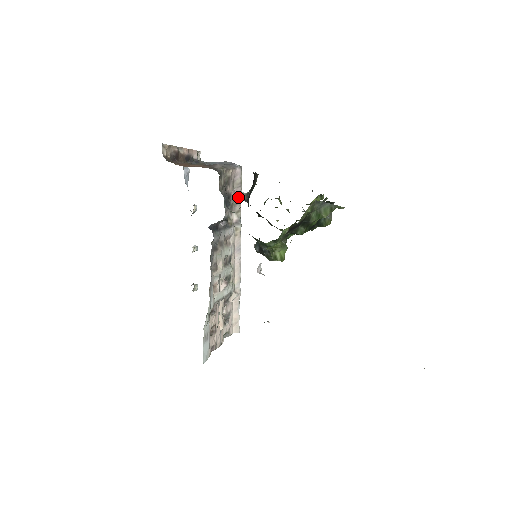
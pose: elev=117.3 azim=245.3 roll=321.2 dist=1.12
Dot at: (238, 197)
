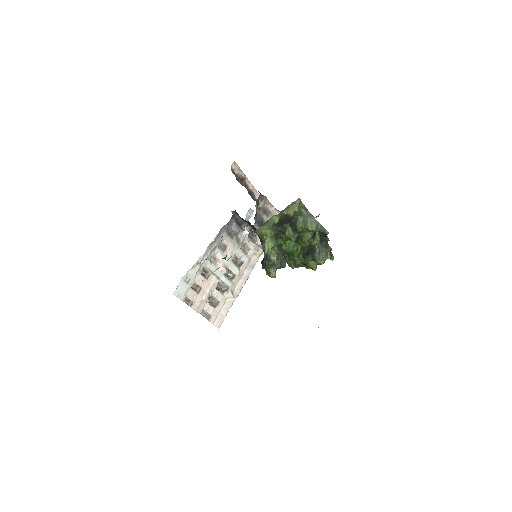
Dot at: occluded
